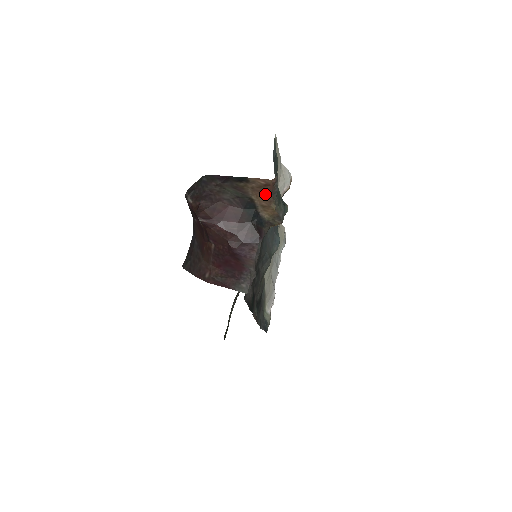
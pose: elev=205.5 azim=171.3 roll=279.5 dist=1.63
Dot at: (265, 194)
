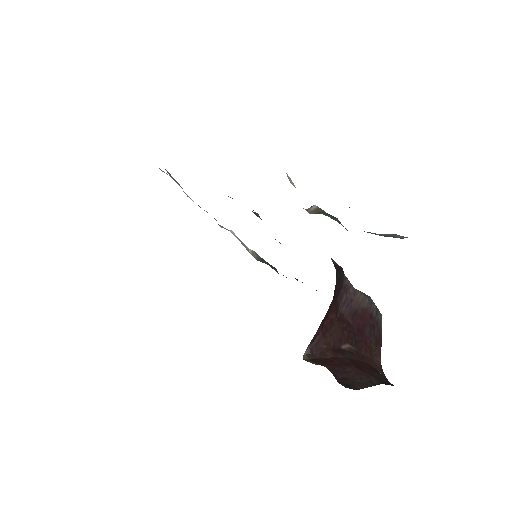
Dot at: occluded
